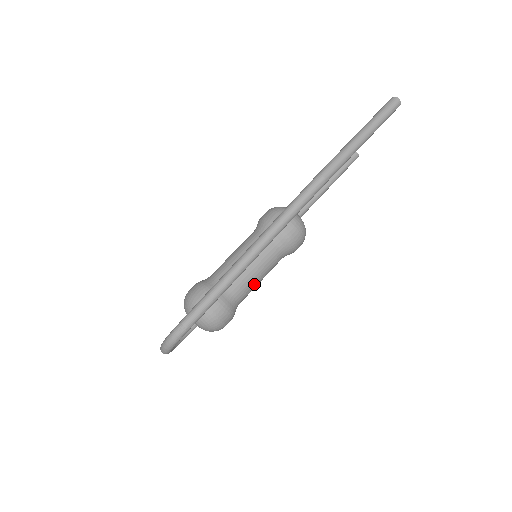
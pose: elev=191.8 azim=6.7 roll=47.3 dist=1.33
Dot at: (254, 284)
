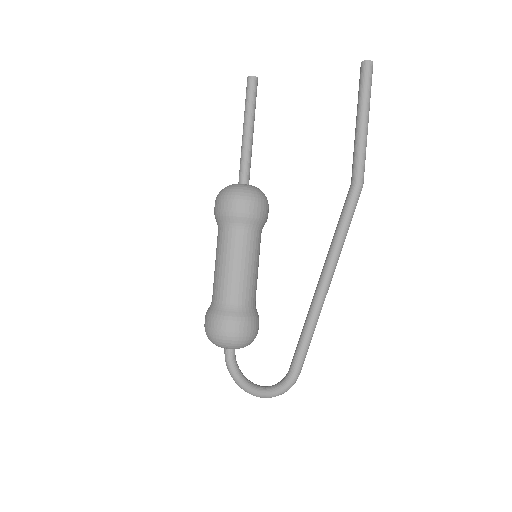
Dot at: occluded
